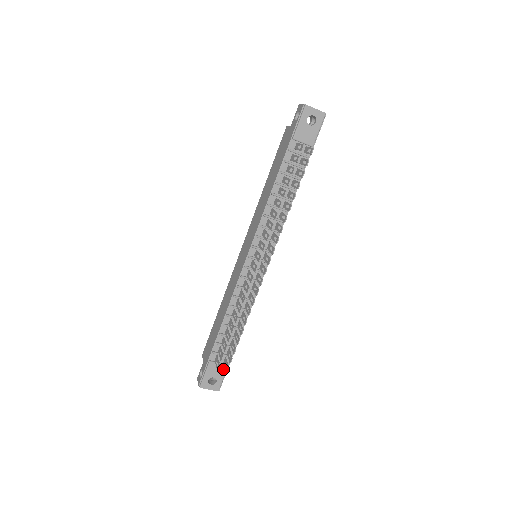
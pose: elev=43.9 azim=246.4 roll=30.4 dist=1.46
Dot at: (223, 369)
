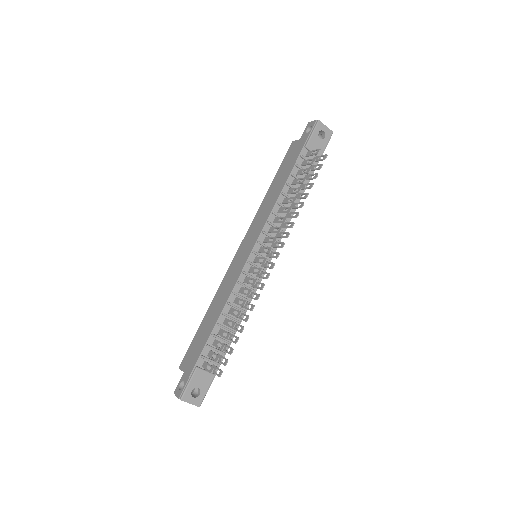
Dot at: (209, 379)
